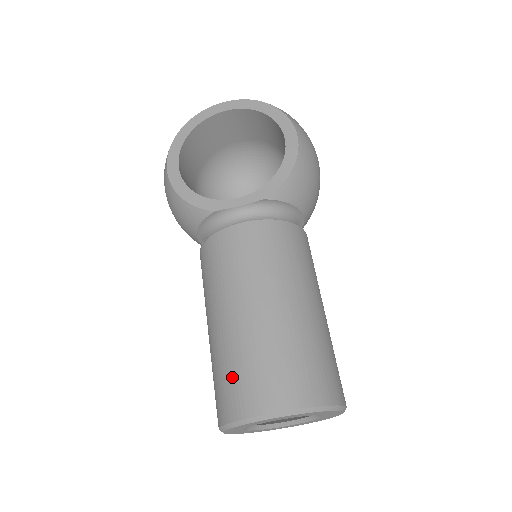
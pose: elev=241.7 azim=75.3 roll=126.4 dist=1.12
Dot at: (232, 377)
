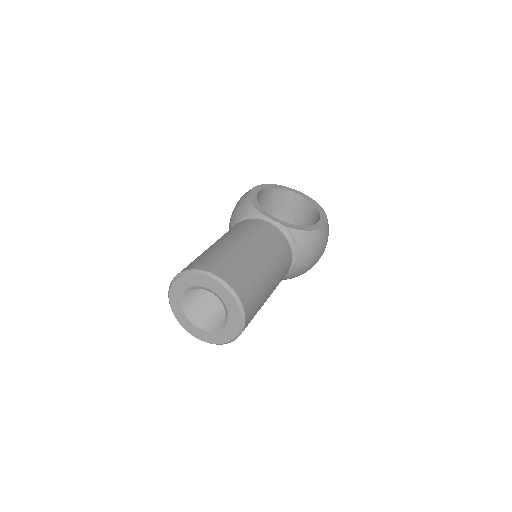
Dot at: (209, 257)
